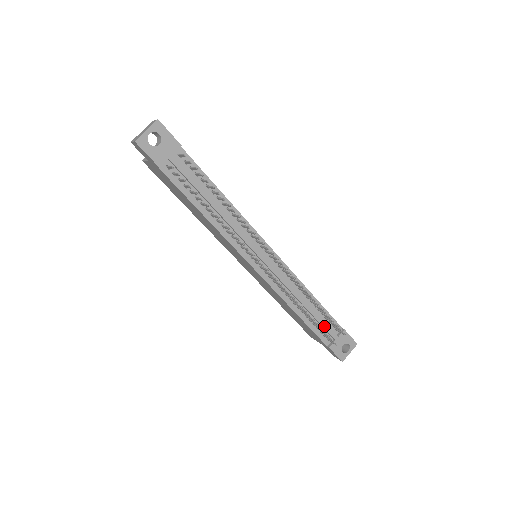
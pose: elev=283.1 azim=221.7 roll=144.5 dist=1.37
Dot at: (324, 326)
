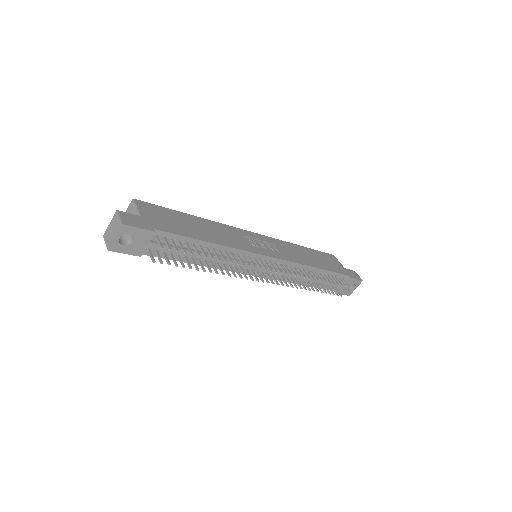
Dot at: occluded
